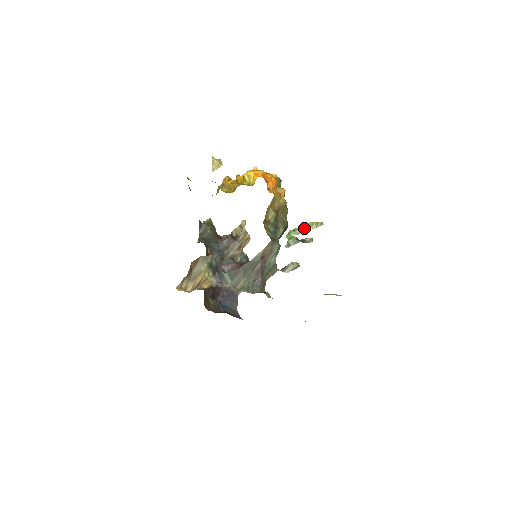
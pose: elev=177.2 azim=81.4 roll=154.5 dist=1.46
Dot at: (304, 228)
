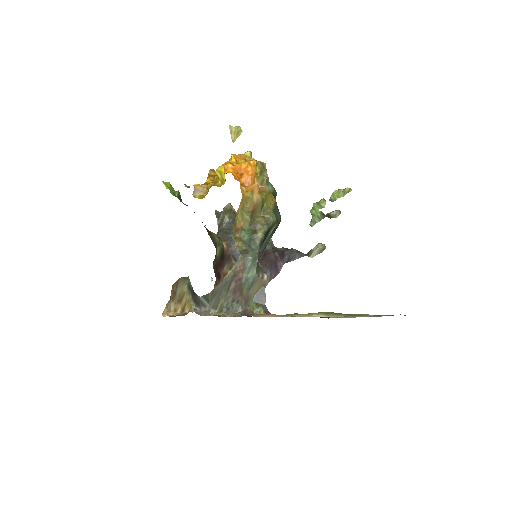
Dot at: (329, 199)
